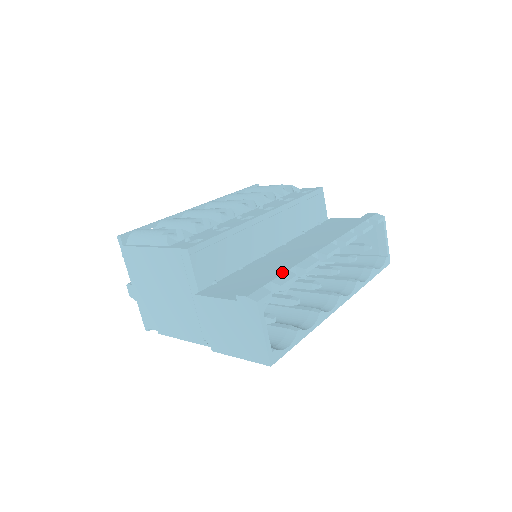
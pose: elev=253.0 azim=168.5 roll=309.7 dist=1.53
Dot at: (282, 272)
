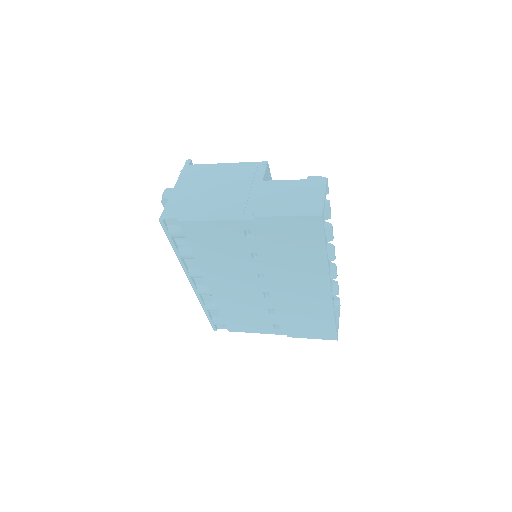
Dot at: occluded
